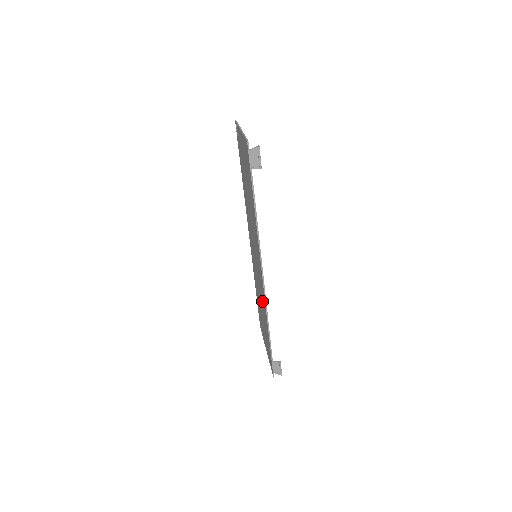
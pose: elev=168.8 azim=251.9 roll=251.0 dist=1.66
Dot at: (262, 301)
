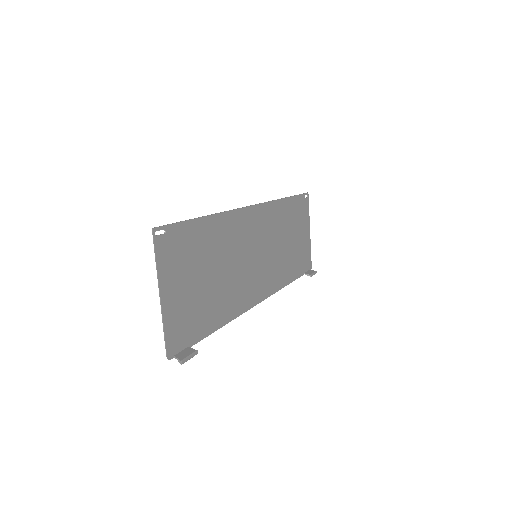
Dot at: (277, 266)
